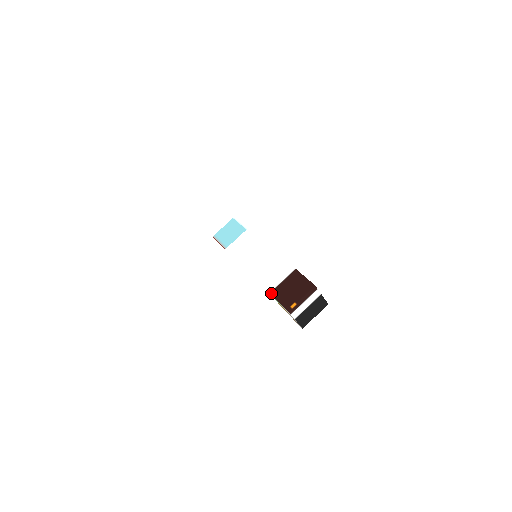
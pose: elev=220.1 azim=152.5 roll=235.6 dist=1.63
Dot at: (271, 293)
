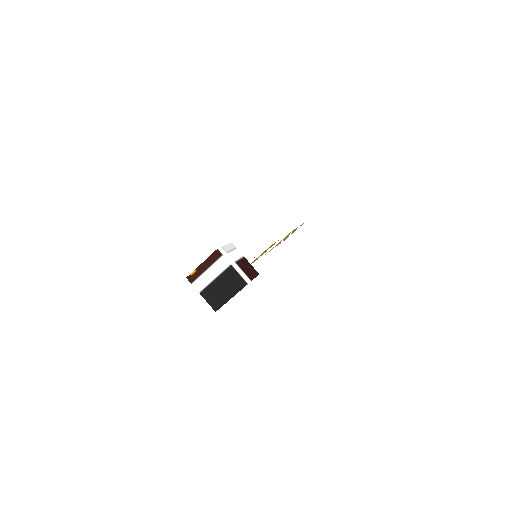
Dot at: occluded
